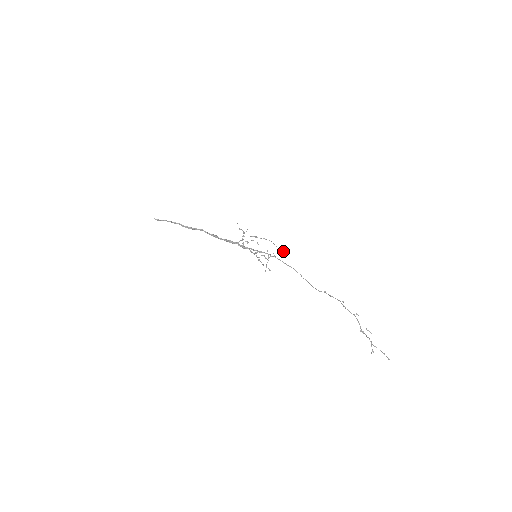
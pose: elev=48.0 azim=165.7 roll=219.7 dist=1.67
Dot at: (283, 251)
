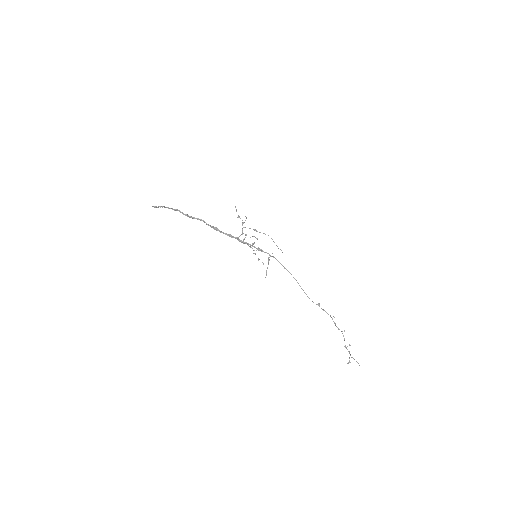
Dot at: (282, 252)
